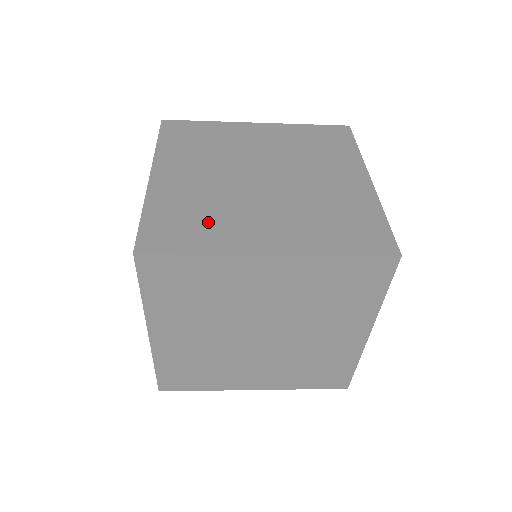
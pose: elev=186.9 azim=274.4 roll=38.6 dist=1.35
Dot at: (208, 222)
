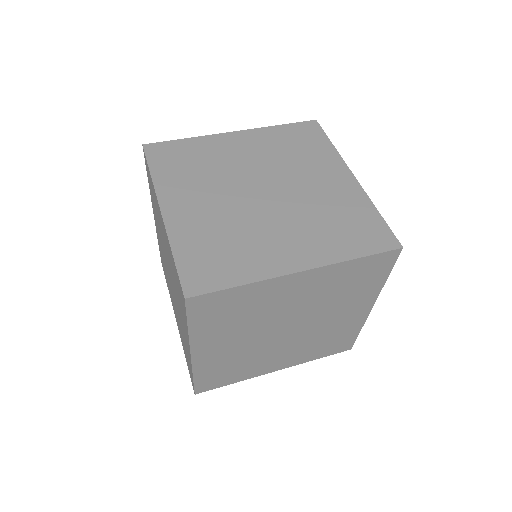
Dot at: (240, 369)
